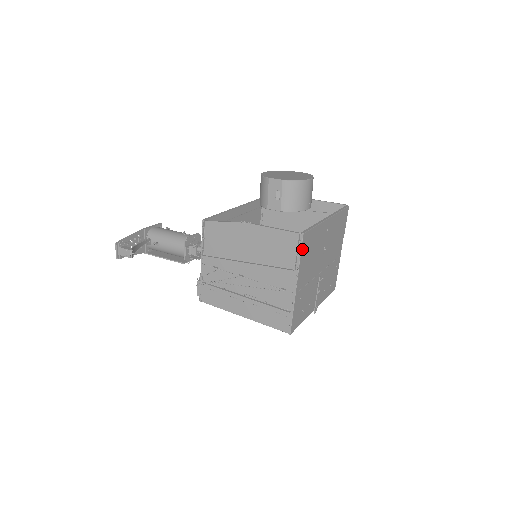
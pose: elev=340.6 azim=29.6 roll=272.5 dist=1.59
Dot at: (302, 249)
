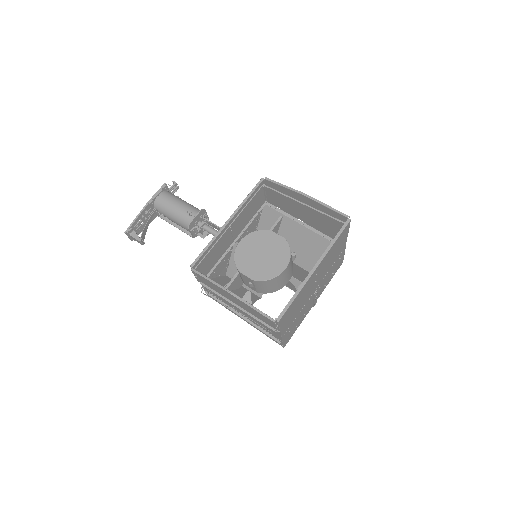
Dot at: (280, 324)
